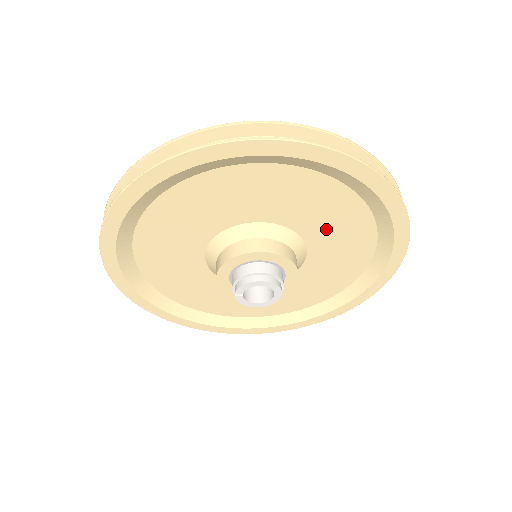
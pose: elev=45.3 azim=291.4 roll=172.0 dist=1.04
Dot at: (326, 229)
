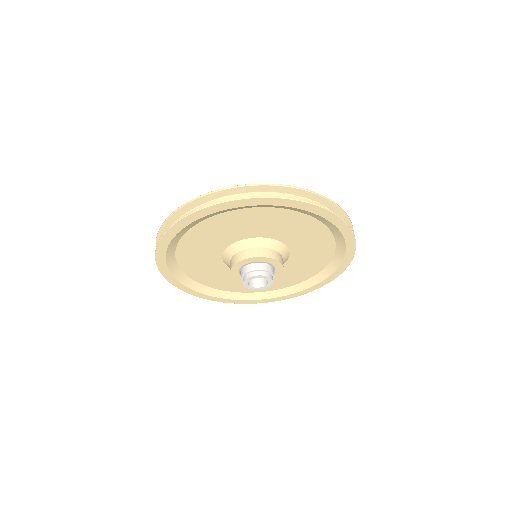
Dot at: (266, 227)
